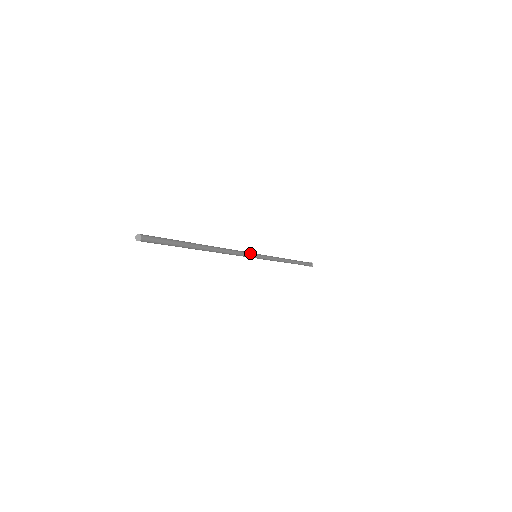
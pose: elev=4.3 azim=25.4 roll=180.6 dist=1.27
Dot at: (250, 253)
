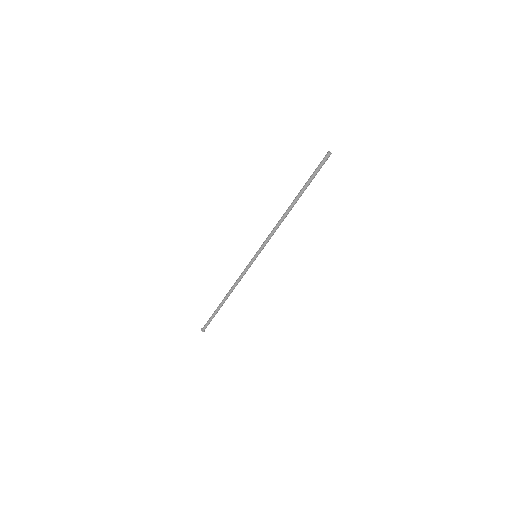
Dot at: (263, 247)
